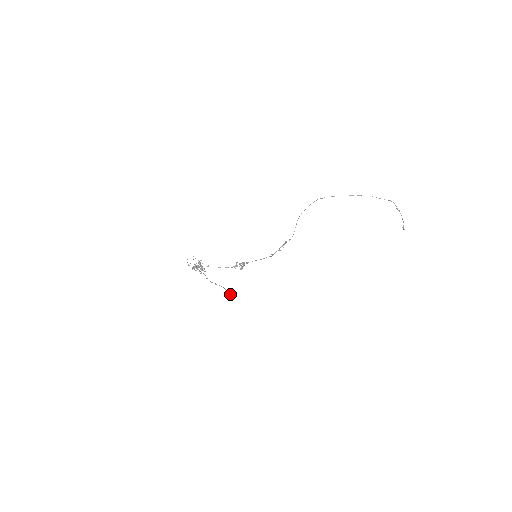
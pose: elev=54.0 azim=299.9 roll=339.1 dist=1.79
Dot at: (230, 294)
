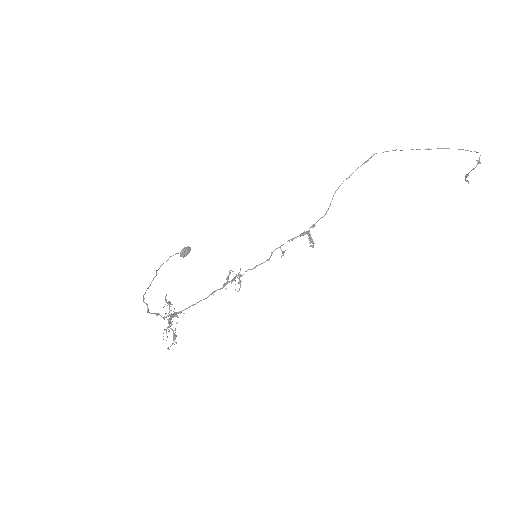
Dot at: occluded
